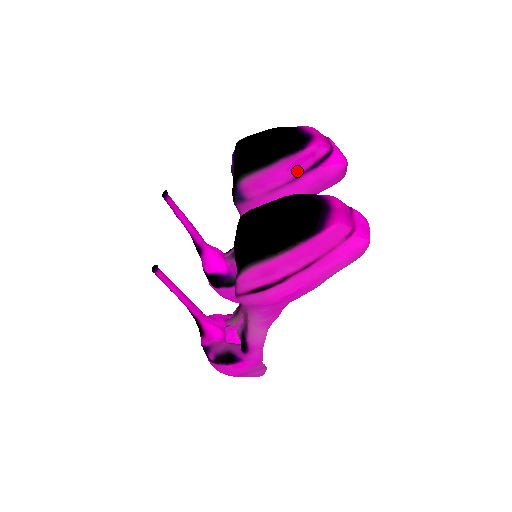
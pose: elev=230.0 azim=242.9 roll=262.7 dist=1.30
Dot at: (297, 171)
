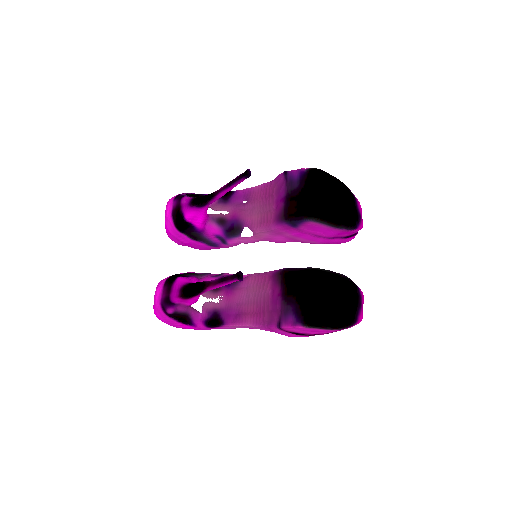
Dot at: (338, 235)
